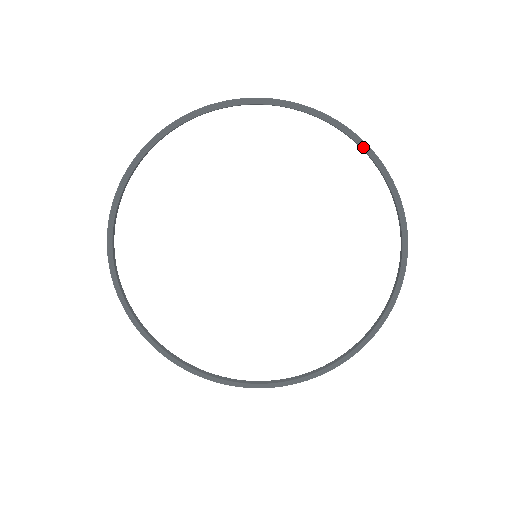
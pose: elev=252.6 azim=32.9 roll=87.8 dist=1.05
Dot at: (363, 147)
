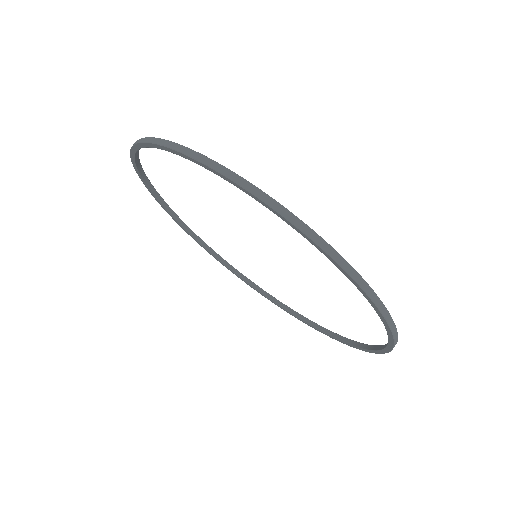
Dot at: (214, 172)
